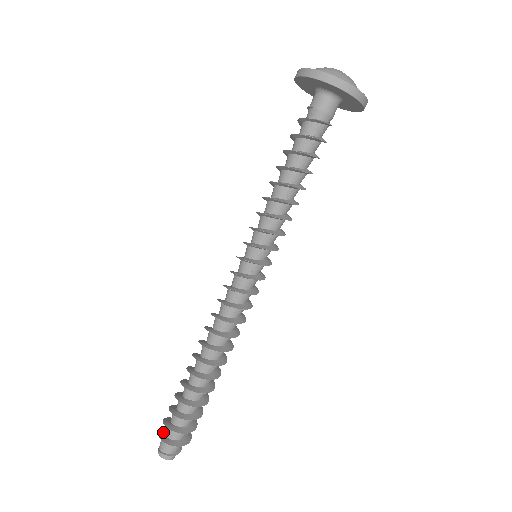
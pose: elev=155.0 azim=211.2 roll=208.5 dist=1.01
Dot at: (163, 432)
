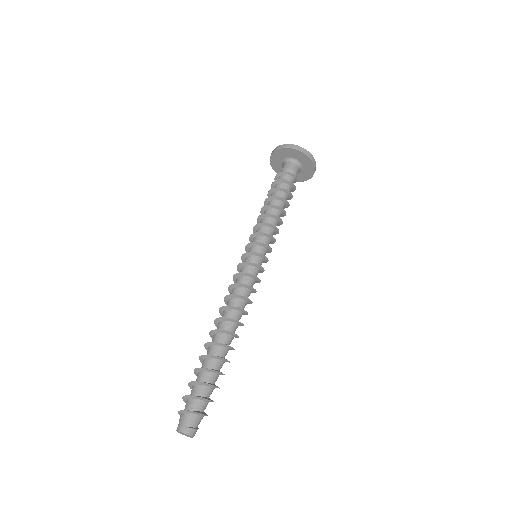
Dot at: occluded
